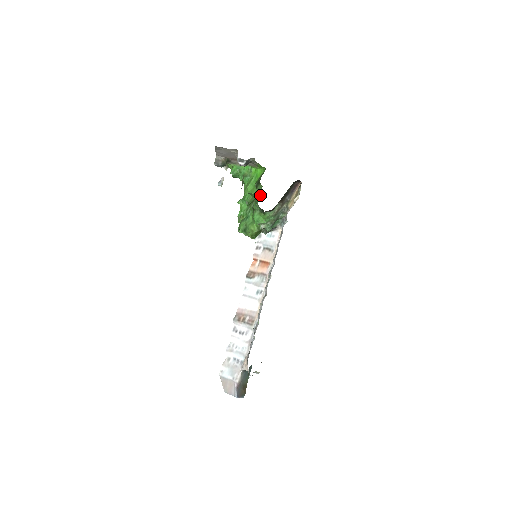
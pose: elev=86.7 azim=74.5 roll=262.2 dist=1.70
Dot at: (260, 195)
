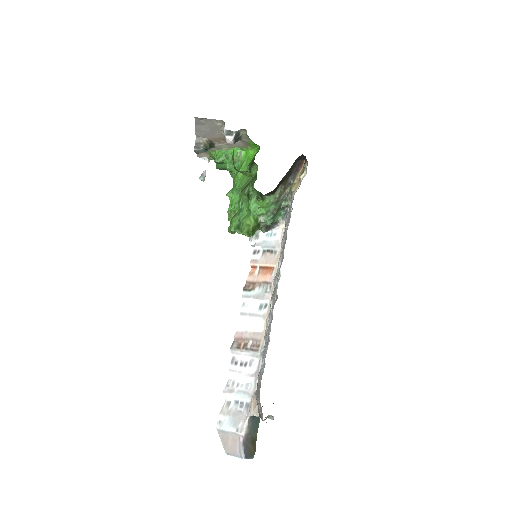
Dot at: (256, 176)
